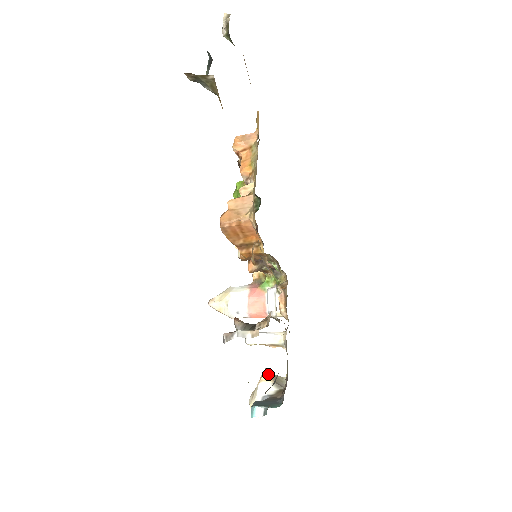
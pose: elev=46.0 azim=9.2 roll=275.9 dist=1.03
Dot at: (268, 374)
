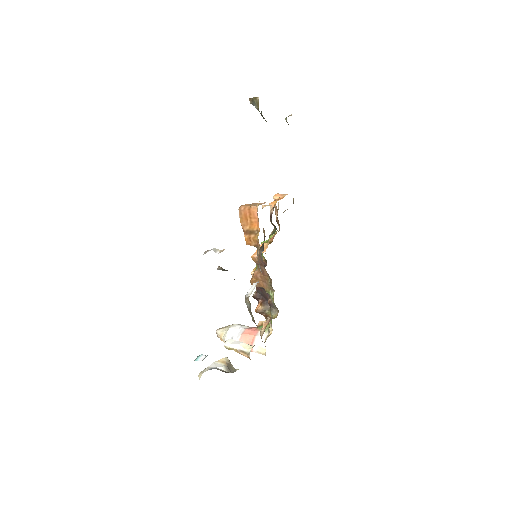
Dot at: (226, 360)
